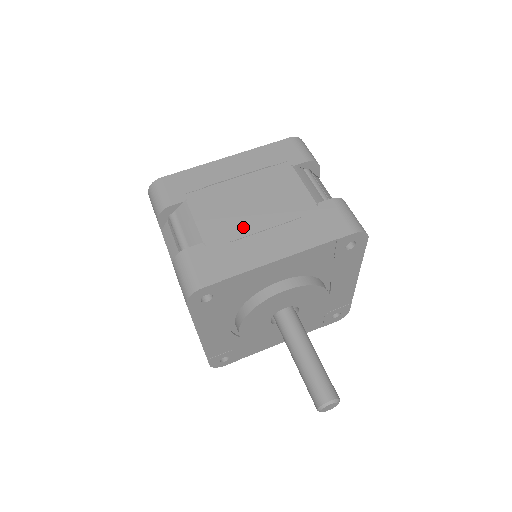
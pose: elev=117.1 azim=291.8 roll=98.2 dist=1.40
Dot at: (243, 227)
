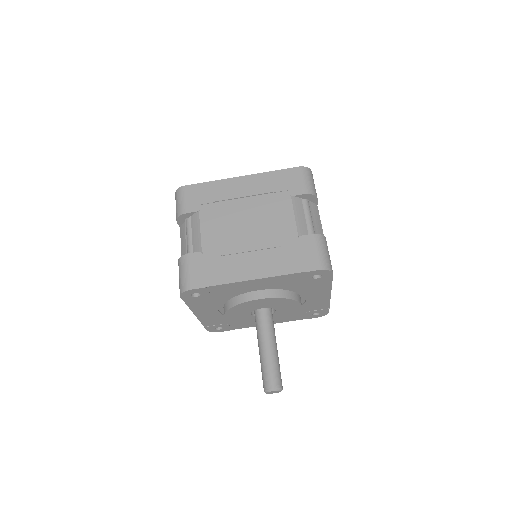
Dot at: (235, 245)
